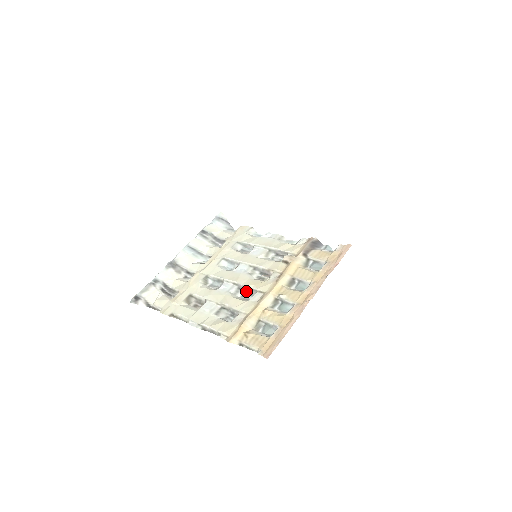
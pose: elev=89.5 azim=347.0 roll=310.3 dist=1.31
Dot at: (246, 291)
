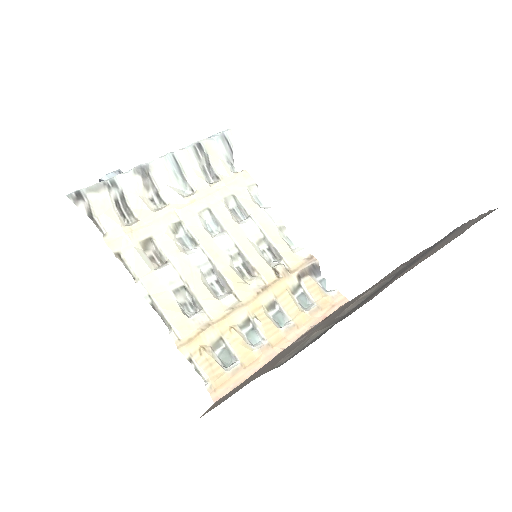
Dot at: (219, 280)
